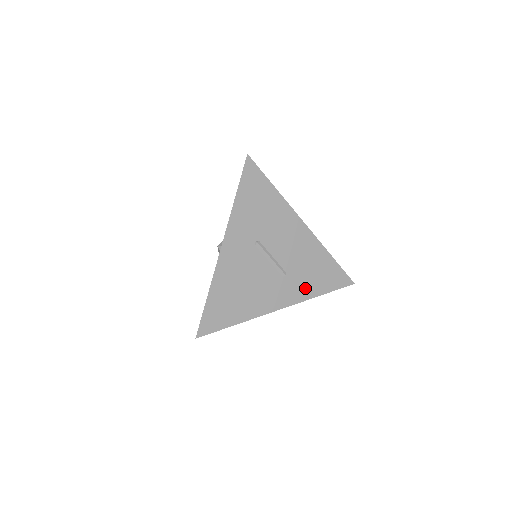
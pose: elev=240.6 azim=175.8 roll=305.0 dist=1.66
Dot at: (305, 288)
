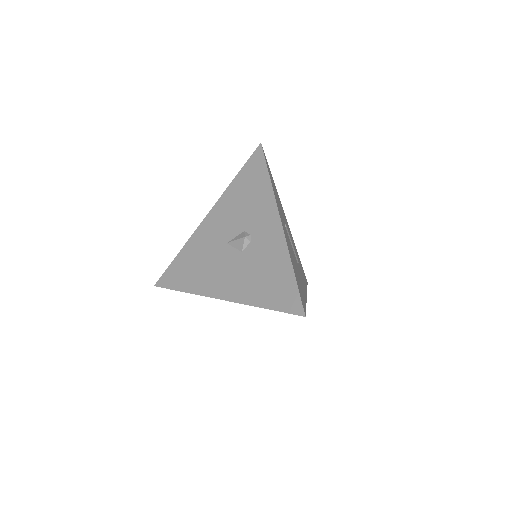
Dot at: (303, 279)
